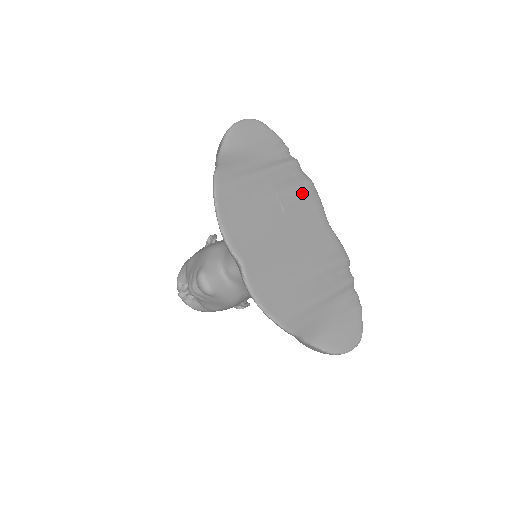
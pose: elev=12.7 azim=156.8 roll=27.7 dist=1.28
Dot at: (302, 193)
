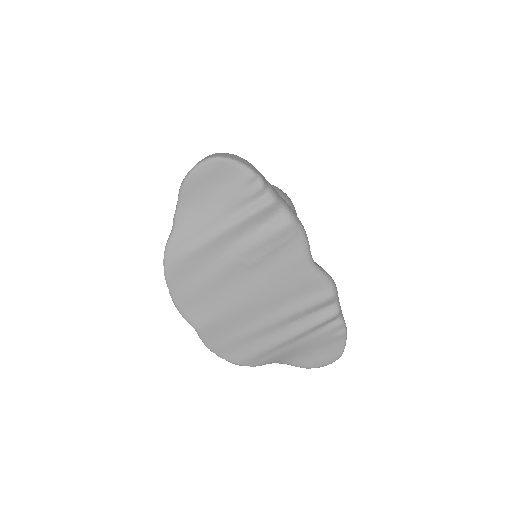
Dot at: (275, 242)
